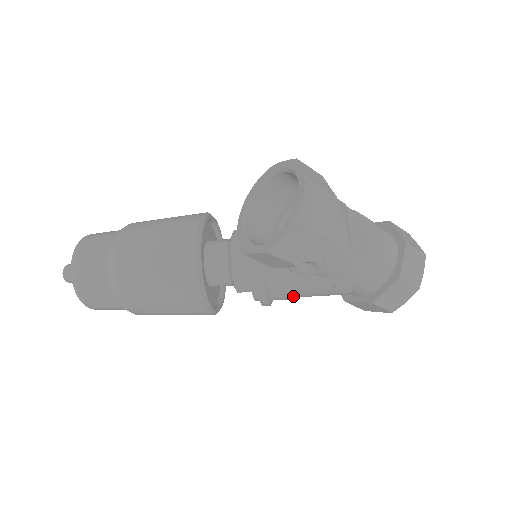
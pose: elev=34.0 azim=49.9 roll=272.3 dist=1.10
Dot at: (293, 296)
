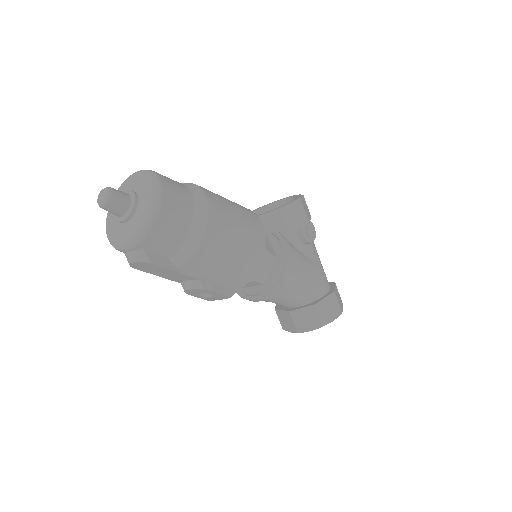
Dot at: (299, 269)
